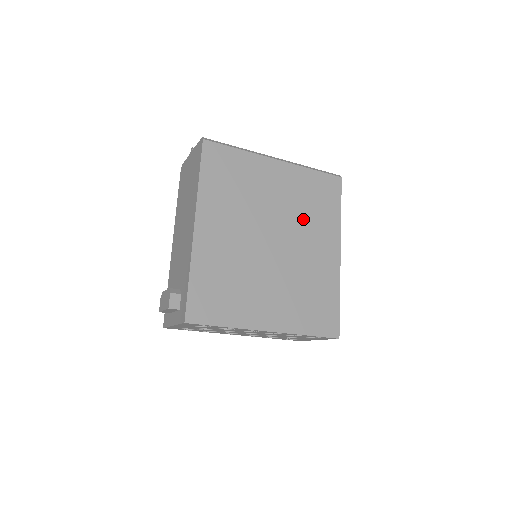
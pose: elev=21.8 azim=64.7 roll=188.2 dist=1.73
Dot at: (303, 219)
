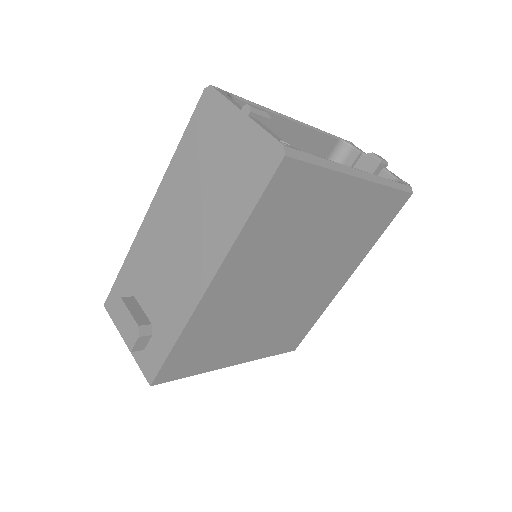
Dot at: (339, 251)
